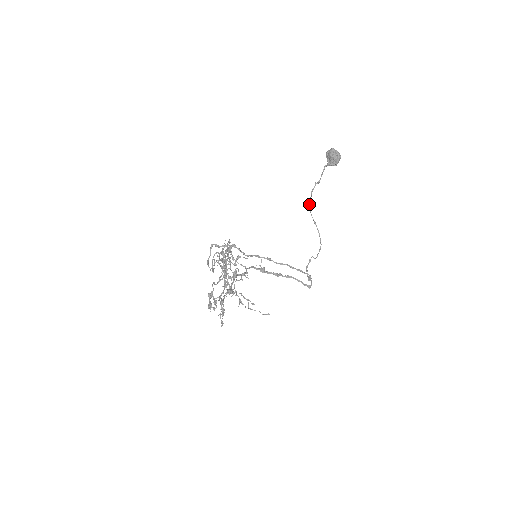
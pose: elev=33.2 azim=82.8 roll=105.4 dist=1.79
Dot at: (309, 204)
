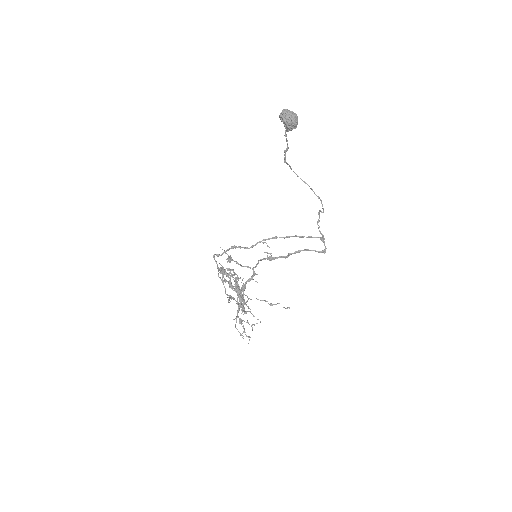
Dot at: (290, 168)
